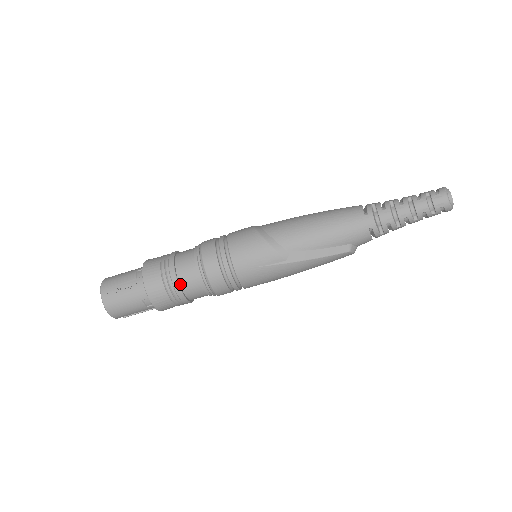
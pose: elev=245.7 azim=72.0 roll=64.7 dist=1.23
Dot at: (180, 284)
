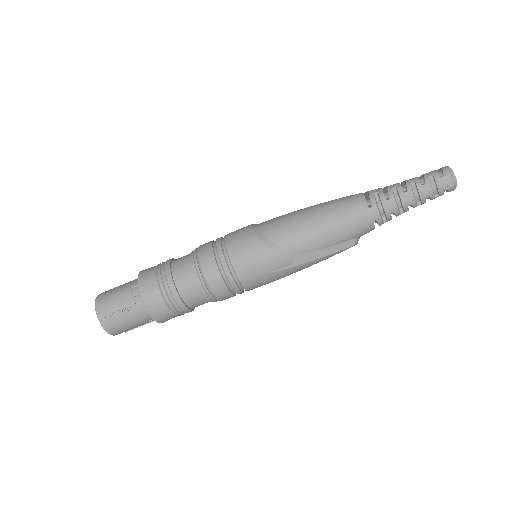
Dot at: (183, 299)
